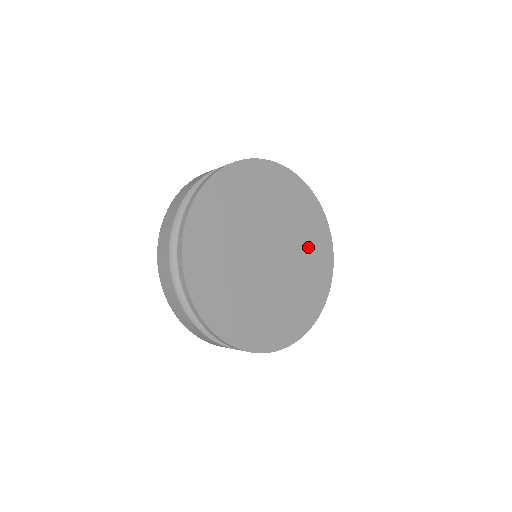
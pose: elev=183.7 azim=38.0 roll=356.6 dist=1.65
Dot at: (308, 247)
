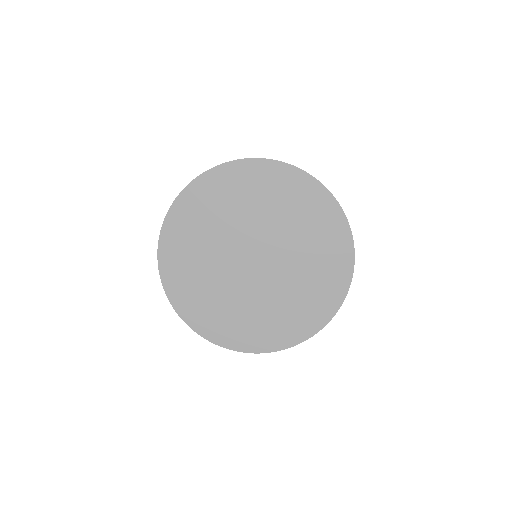
Dot at: (312, 244)
